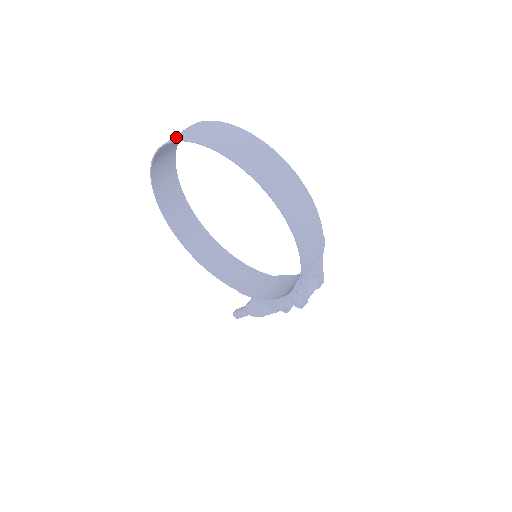
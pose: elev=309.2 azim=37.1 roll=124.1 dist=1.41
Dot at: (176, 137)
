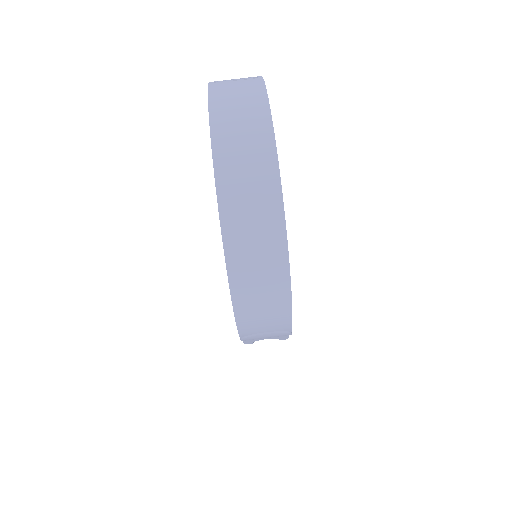
Dot at: (219, 100)
